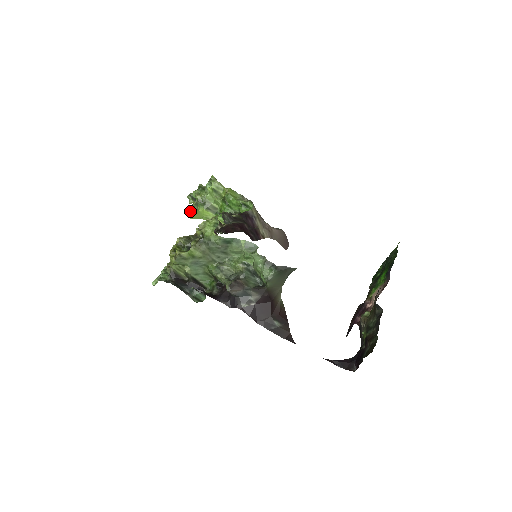
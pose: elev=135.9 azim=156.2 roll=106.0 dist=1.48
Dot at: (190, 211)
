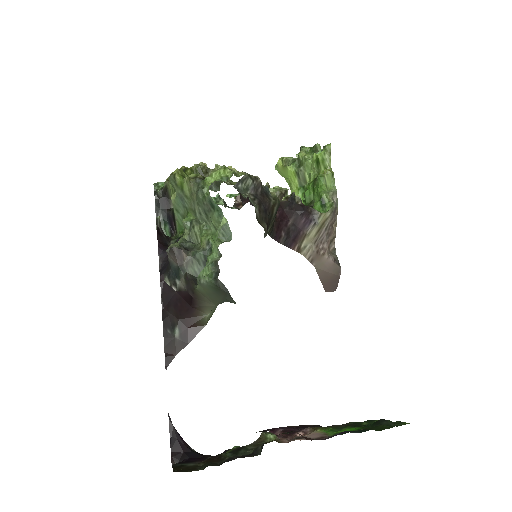
Dot at: (280, 160)
